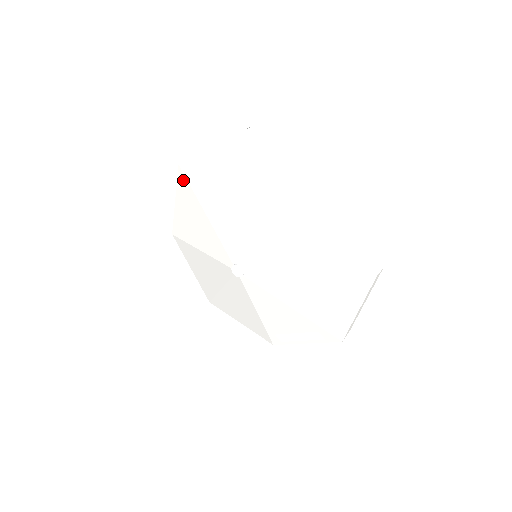
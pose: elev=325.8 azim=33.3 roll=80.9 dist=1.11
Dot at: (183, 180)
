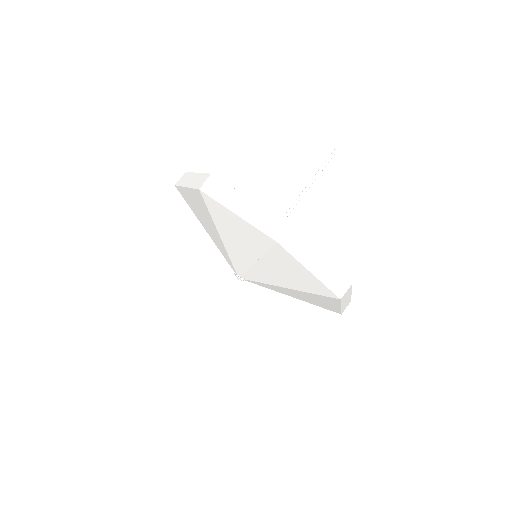
Dot at: occluded
